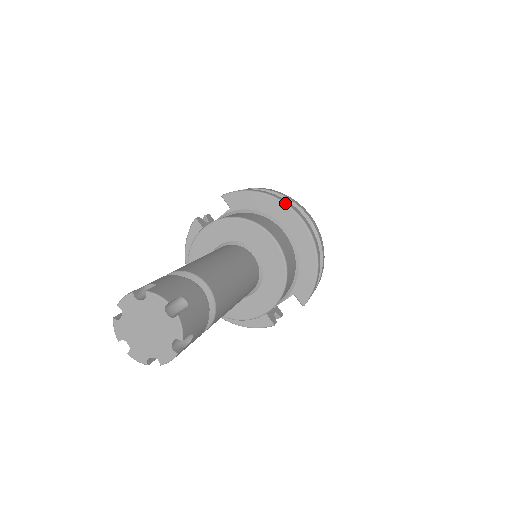
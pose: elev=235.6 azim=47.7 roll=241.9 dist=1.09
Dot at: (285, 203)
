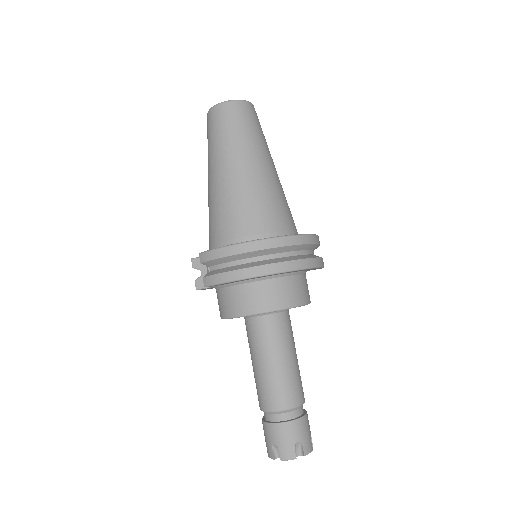
Dot at: (262, 276)
